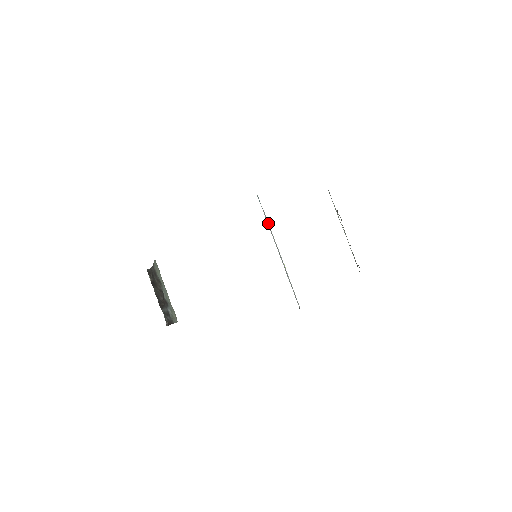
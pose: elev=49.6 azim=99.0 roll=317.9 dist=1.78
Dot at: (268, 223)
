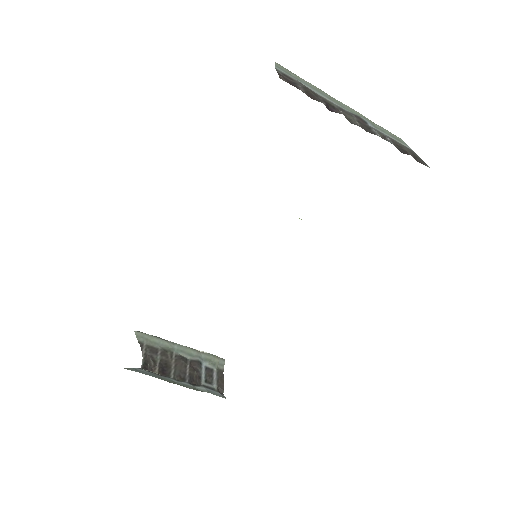
Dot at: occluded
